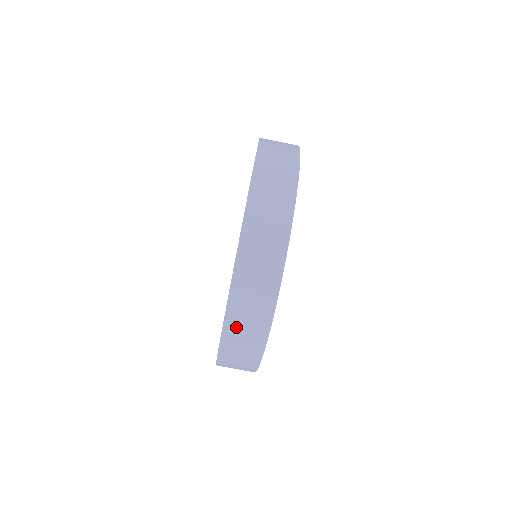
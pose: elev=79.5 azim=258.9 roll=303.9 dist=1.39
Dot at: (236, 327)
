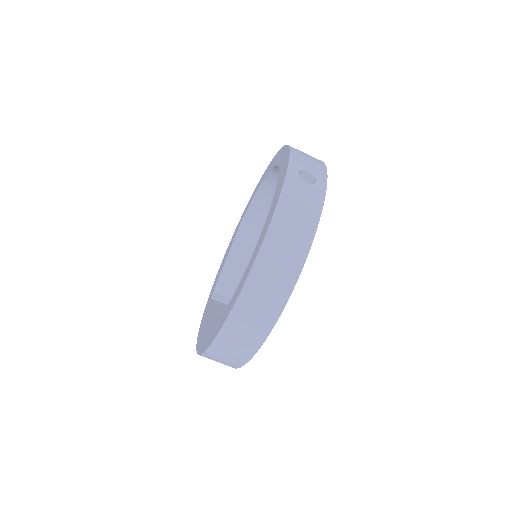
Dot at: occluded
